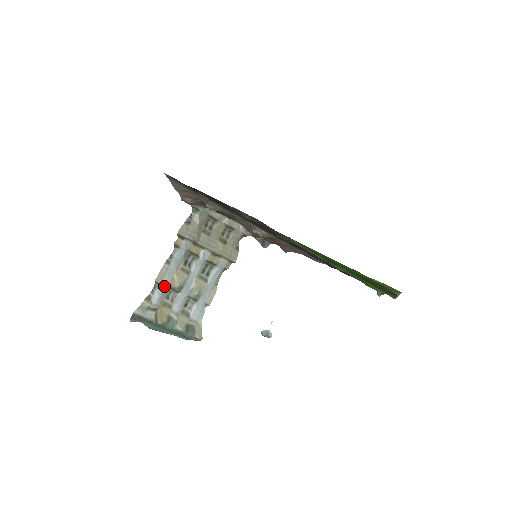
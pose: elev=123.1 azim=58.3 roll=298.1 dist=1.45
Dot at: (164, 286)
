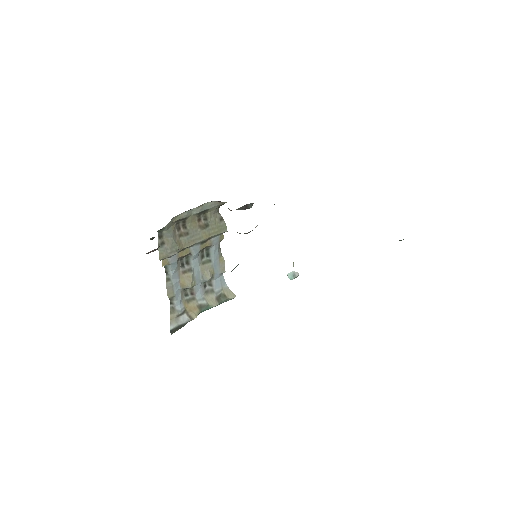
Dot at: (178, 294)
